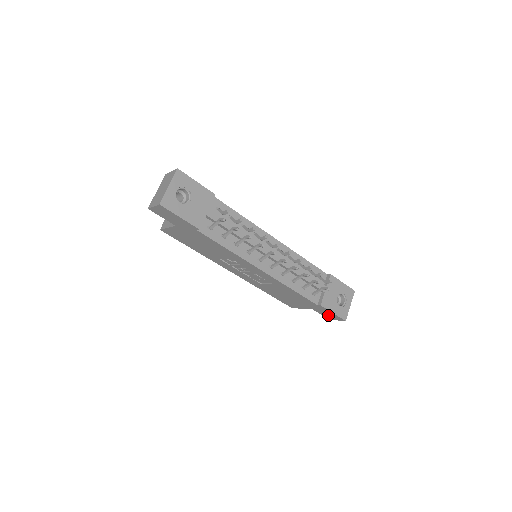
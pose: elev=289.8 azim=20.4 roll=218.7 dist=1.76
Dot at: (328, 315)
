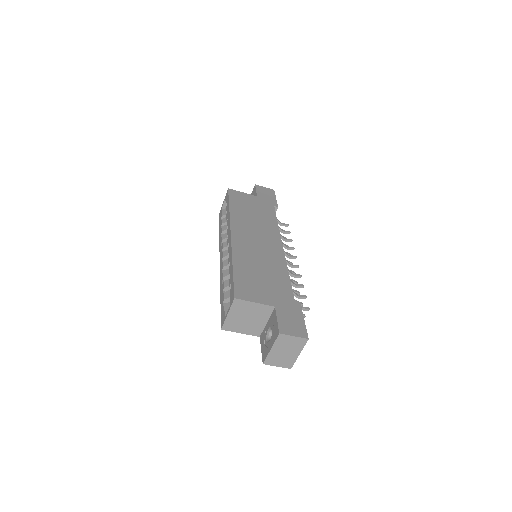
Dot at: occluded
